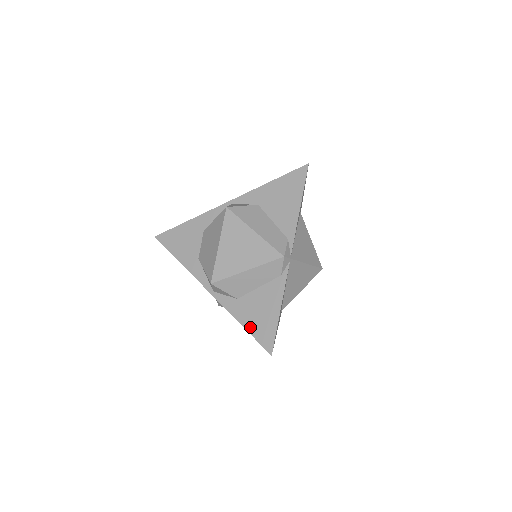
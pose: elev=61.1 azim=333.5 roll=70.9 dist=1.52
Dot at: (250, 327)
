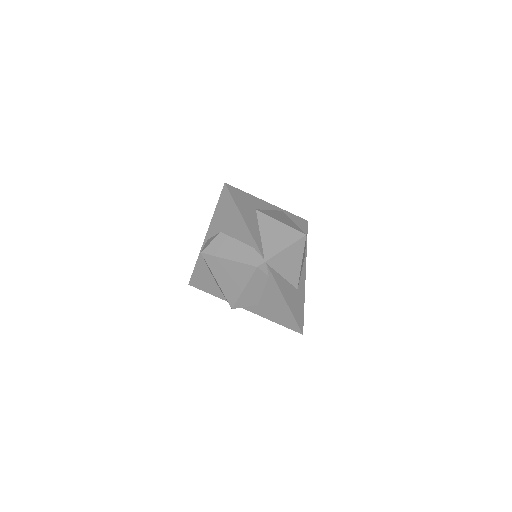
Dot at: (278, 321)
